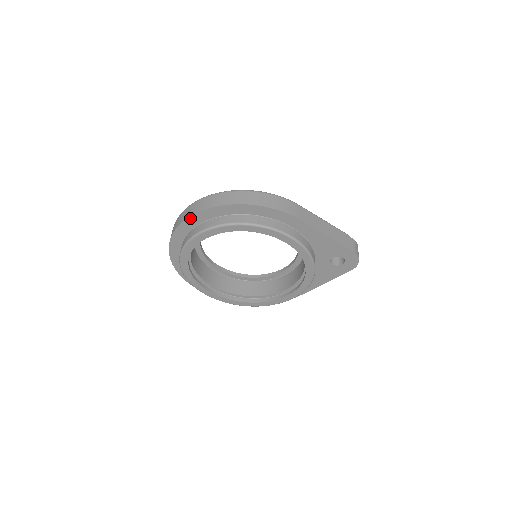
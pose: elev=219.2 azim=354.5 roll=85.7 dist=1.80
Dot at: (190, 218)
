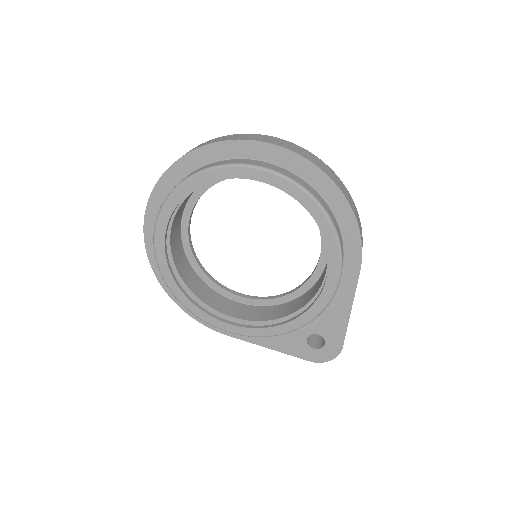
Dot at: (282, 150)
